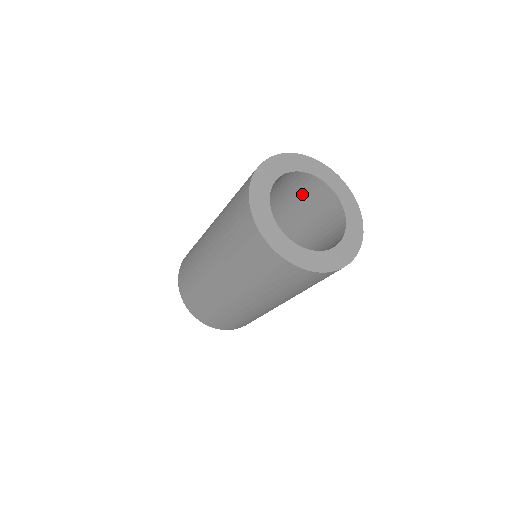
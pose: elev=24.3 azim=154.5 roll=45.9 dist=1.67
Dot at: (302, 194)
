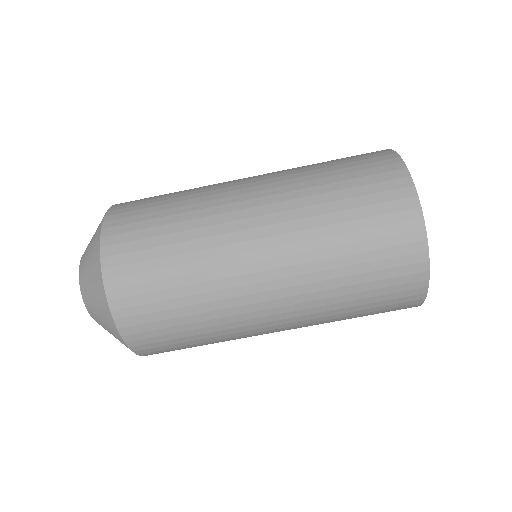
Dot at: occluded
